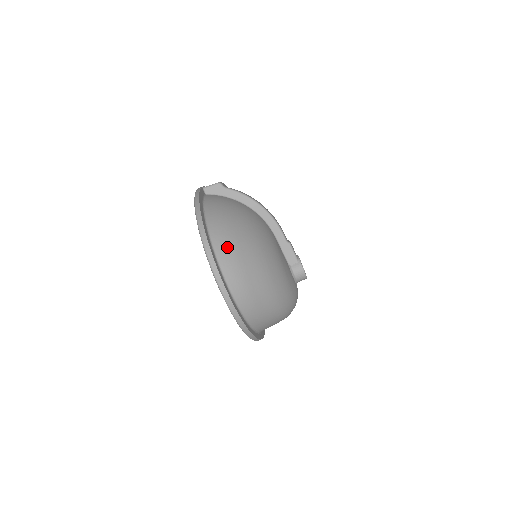
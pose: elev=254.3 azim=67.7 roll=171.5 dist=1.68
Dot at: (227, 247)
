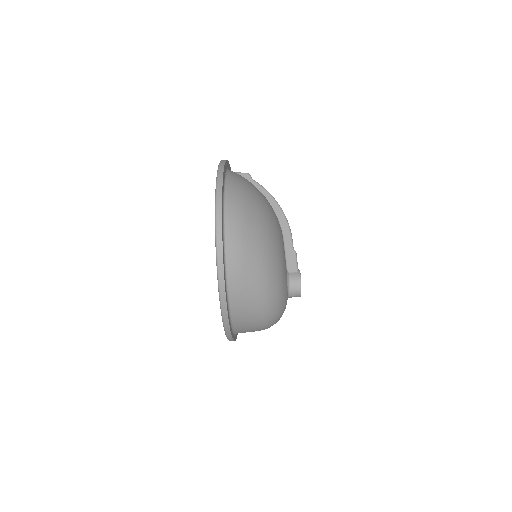
Dot at: (238, 195)
